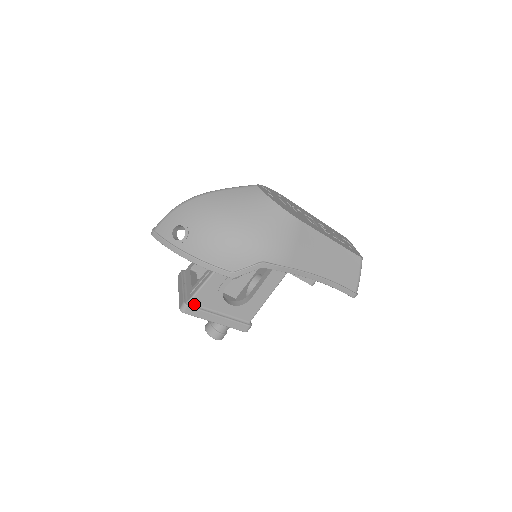
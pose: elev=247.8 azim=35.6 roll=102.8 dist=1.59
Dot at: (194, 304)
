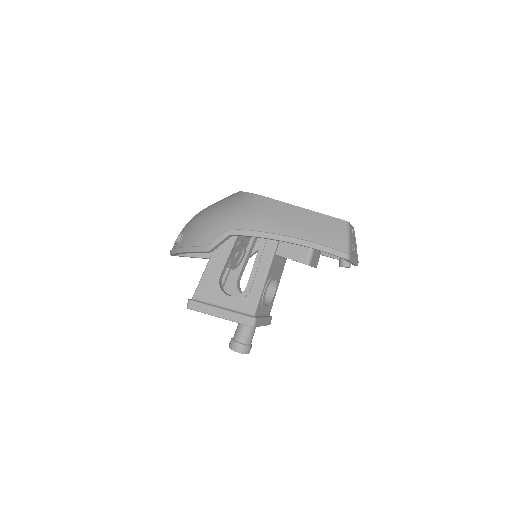
Dot at: (197, 299)
